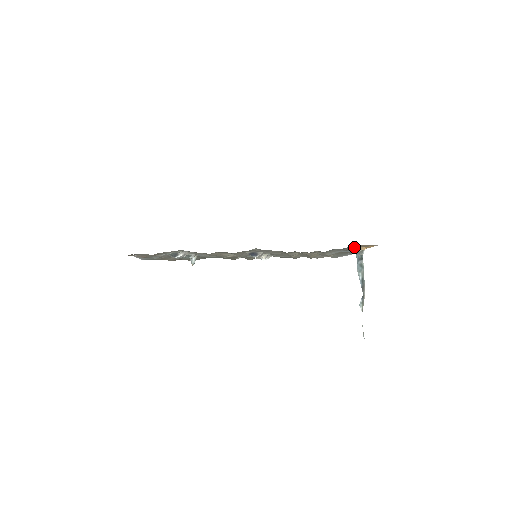
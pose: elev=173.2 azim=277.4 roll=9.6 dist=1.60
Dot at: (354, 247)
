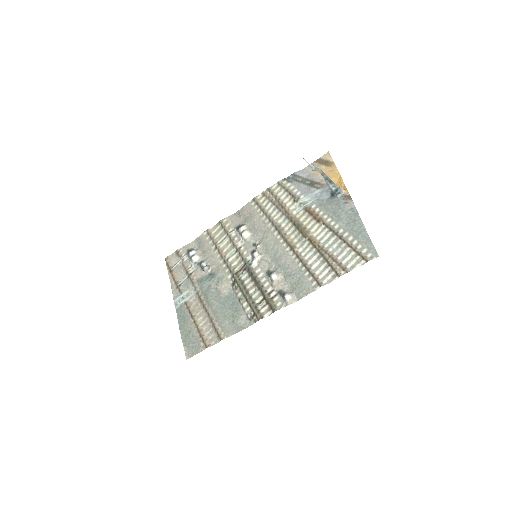
Dot at: (317, 181)
